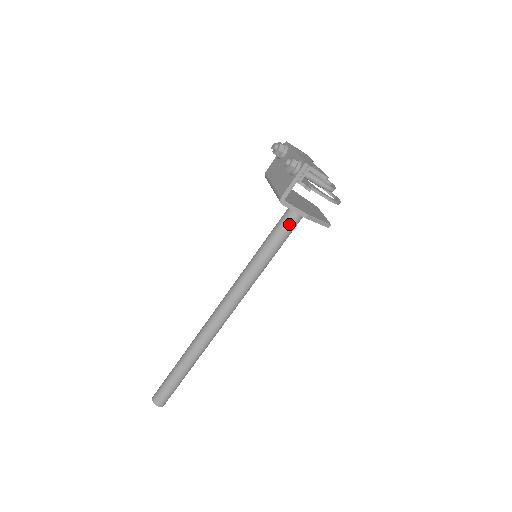
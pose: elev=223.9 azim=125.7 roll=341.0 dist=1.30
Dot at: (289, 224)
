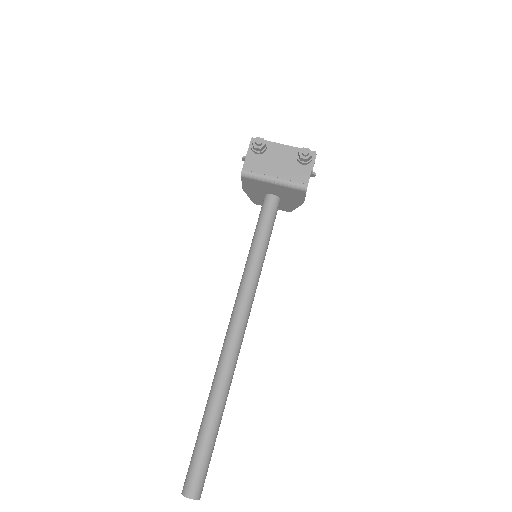
Dot at: occluded
